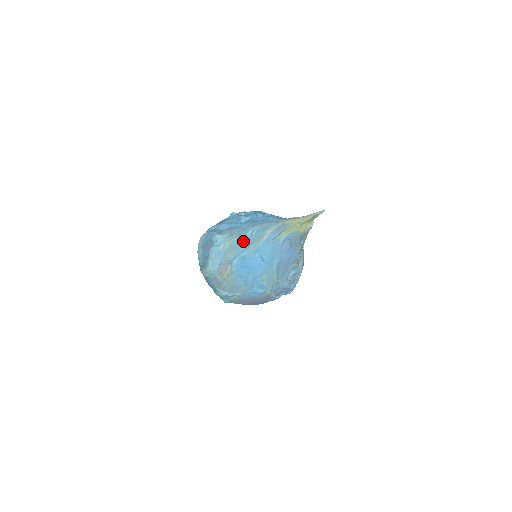
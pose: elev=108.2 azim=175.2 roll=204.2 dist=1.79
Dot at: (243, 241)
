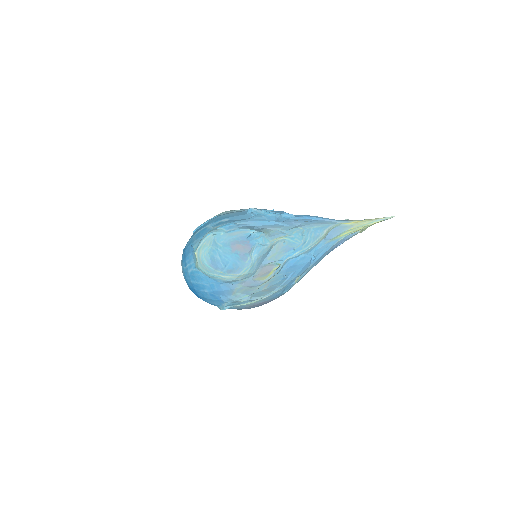
Dot at: (297, 240)
